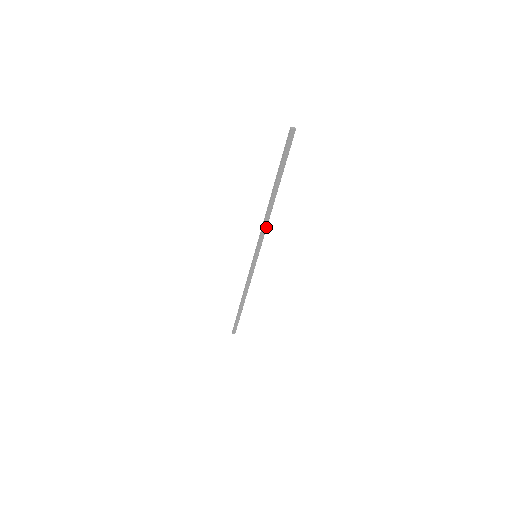
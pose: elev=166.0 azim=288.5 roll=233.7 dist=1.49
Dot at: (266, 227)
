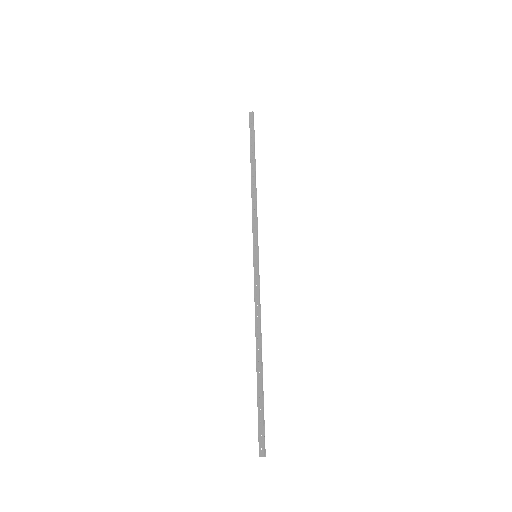
Dot at: (255, 210)
